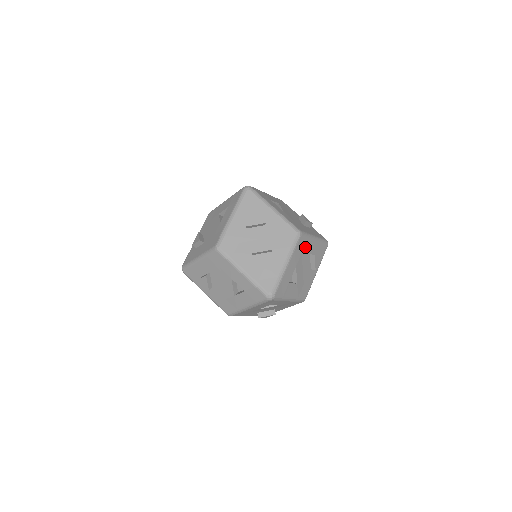
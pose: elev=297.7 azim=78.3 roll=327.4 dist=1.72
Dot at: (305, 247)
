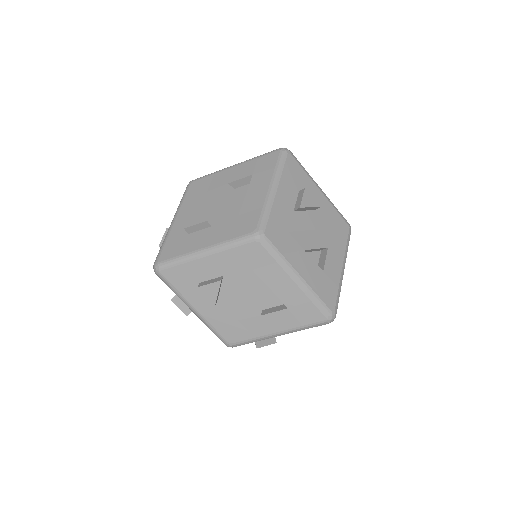
Dot at: occluded
